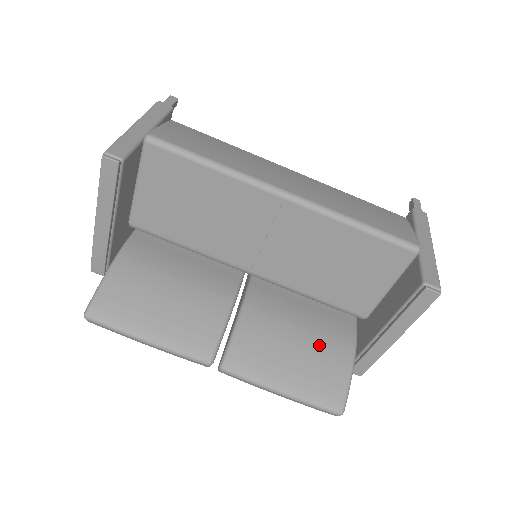
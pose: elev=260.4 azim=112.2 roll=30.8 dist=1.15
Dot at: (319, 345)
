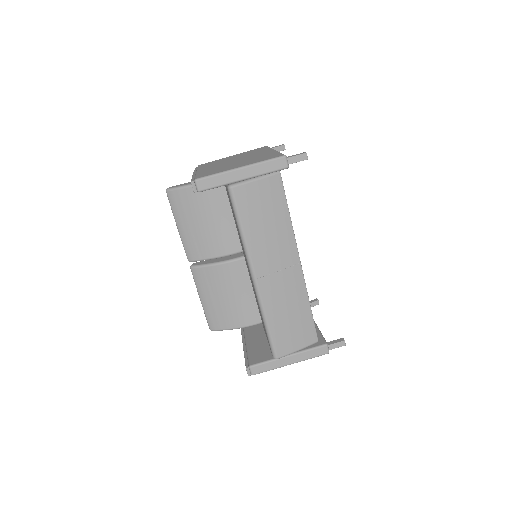
Dot at: (234, 309)
